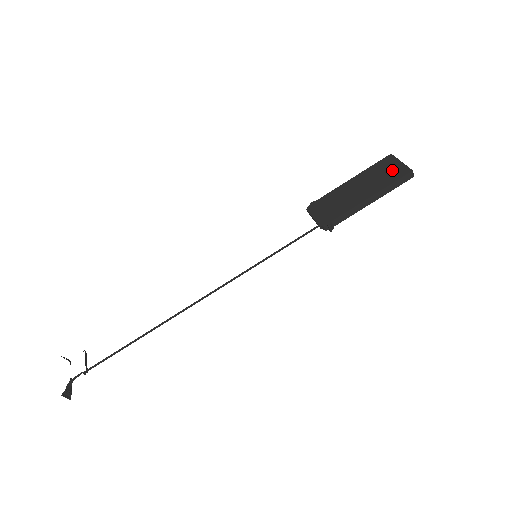
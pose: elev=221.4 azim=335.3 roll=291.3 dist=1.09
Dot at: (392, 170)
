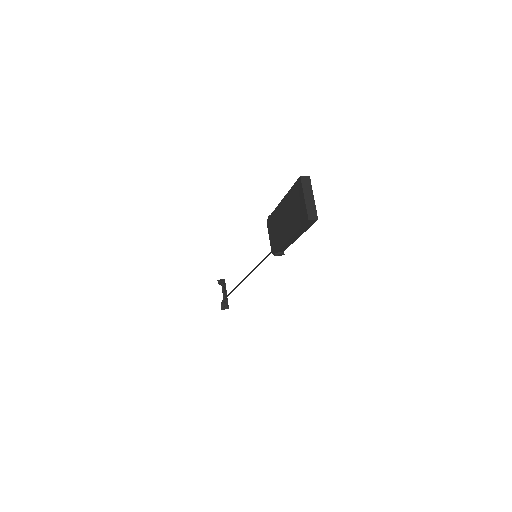
Dot at: (299, 208)
